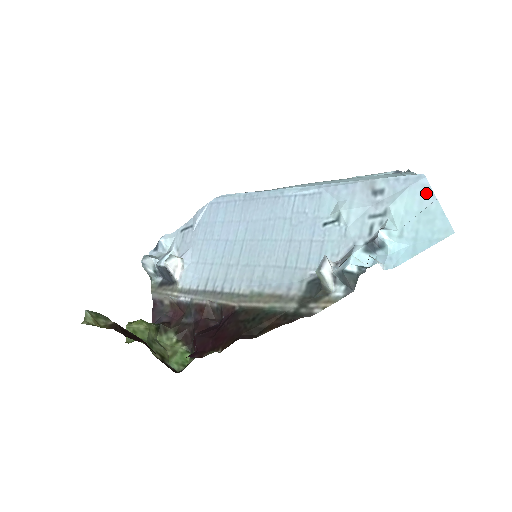
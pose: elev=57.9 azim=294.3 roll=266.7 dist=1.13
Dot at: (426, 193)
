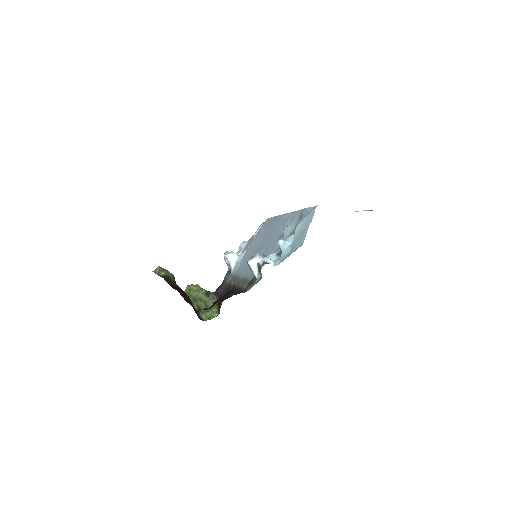
Dot at: (310, 218)
